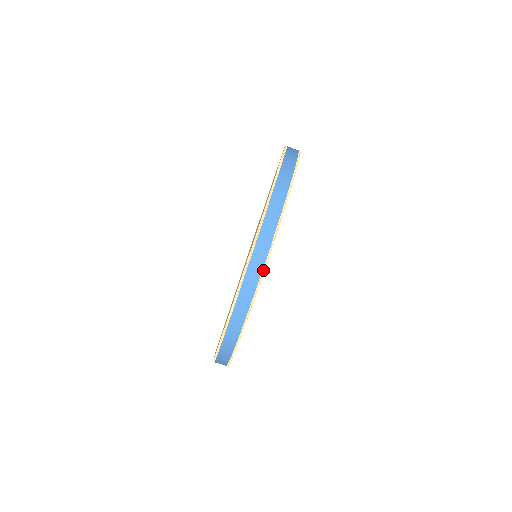
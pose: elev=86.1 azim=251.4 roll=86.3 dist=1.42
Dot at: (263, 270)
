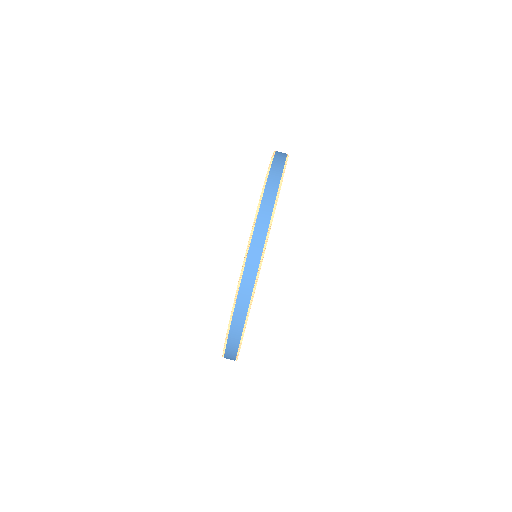
Dot at: (244, 327)
